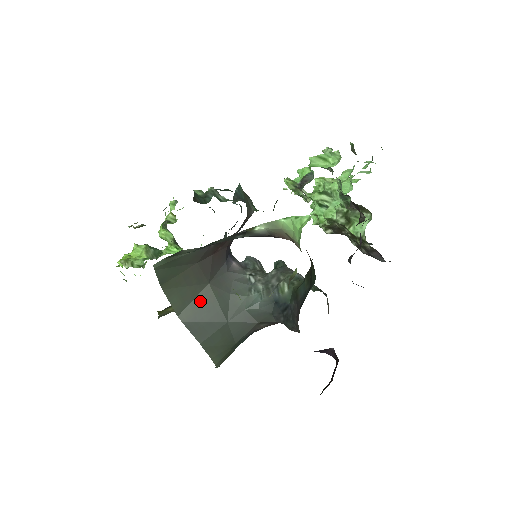
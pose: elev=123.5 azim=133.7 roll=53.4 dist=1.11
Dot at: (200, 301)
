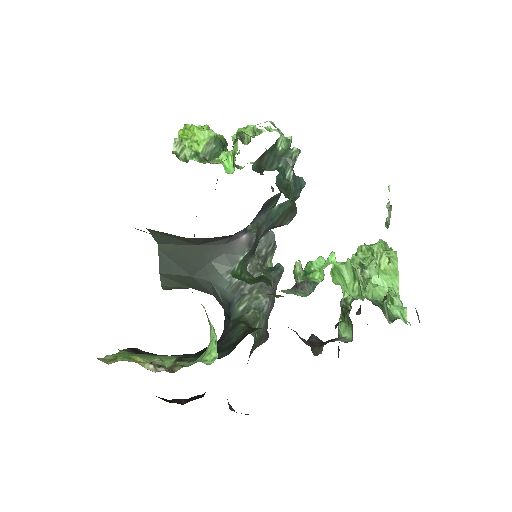
Dot at: (181, 249)
